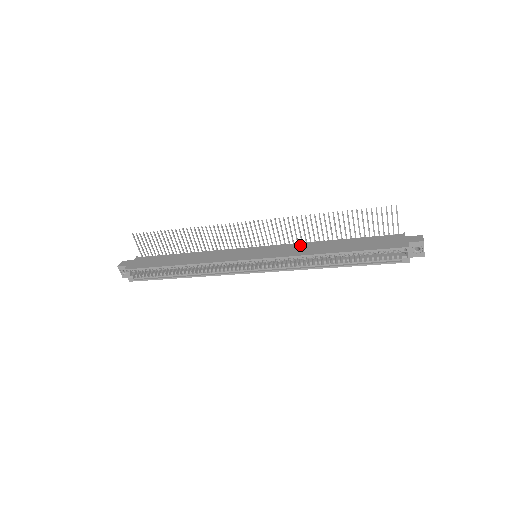
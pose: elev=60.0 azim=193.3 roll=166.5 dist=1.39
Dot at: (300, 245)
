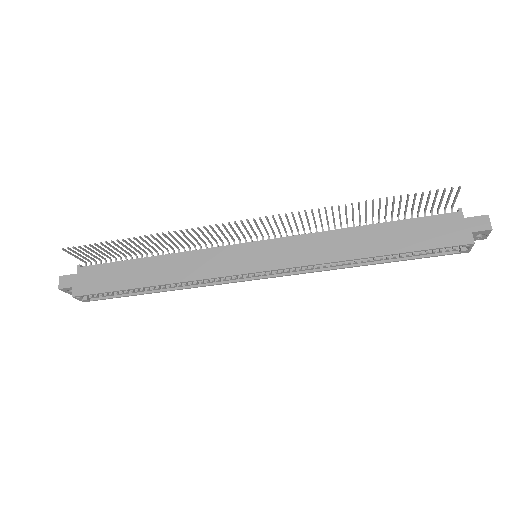
Dot at: (317, 239)
